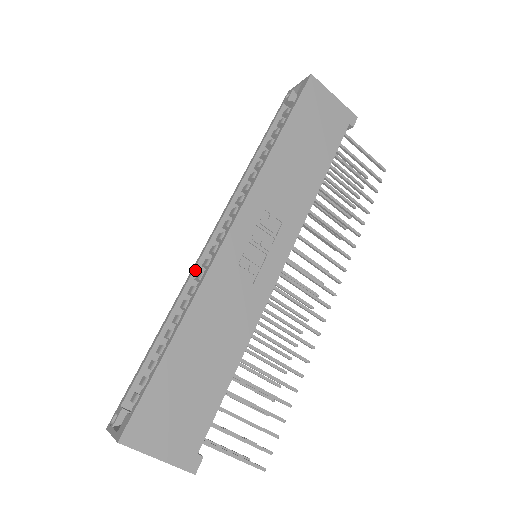
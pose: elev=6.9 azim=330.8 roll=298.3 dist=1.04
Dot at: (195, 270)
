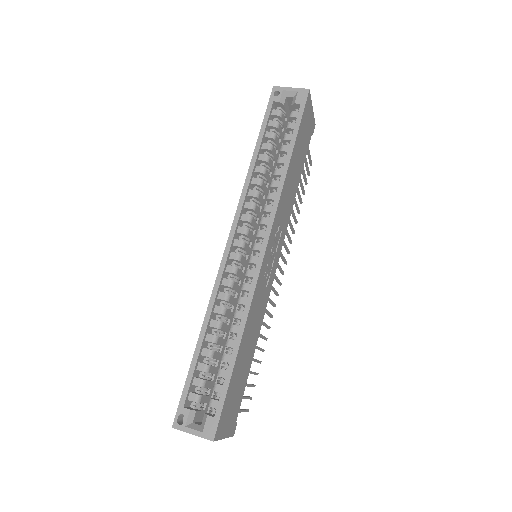
Dot at: (222, 276)
